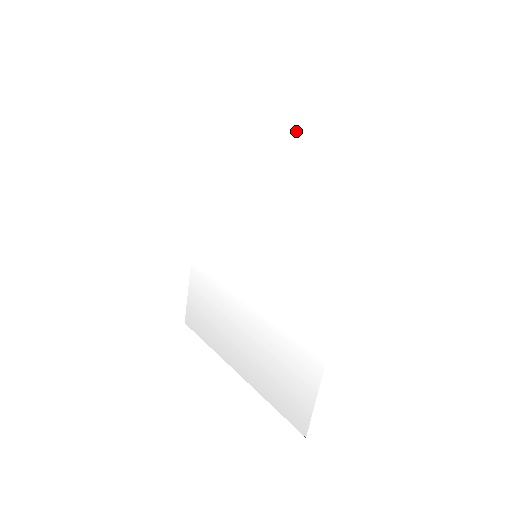
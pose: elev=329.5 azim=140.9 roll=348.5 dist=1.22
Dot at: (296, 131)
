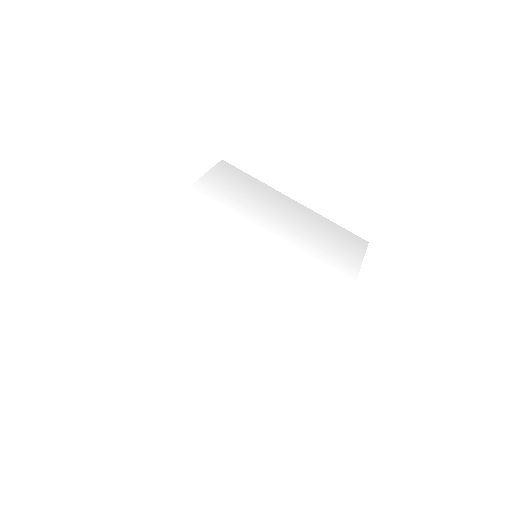
Dot at: (226, 348)
